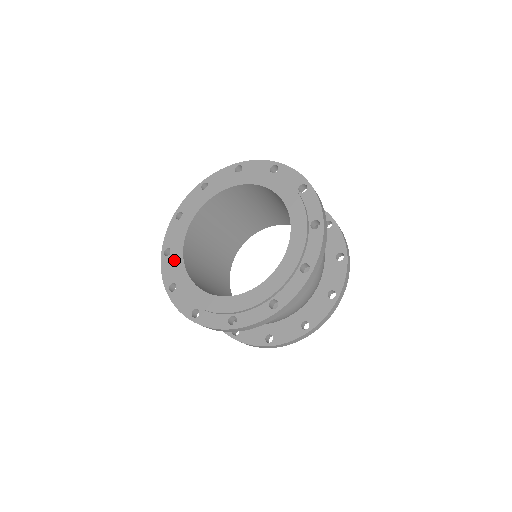
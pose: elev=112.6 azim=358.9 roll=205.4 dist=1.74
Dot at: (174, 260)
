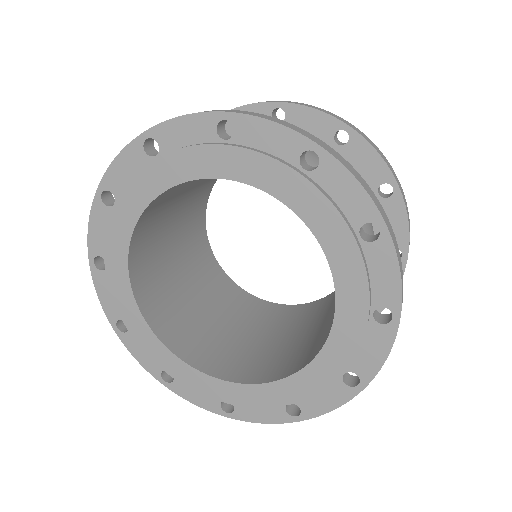
Dot at: (116, 289)
